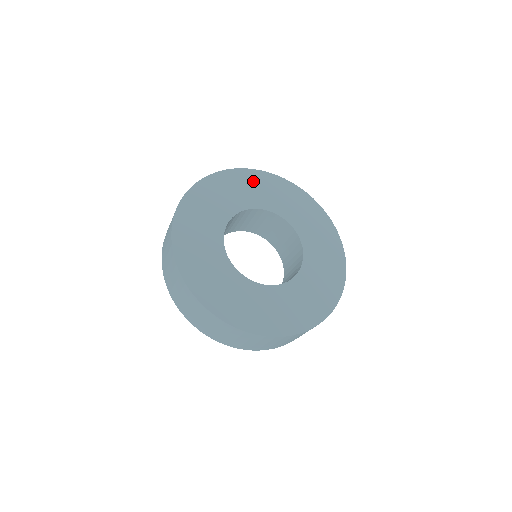
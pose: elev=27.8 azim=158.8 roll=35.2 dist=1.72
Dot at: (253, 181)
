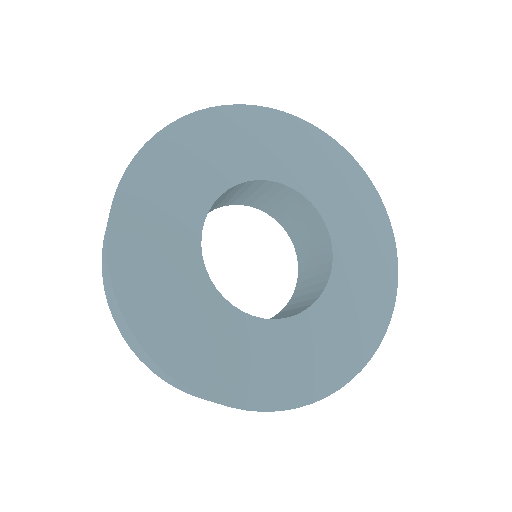
Dot at: (152, 184)
